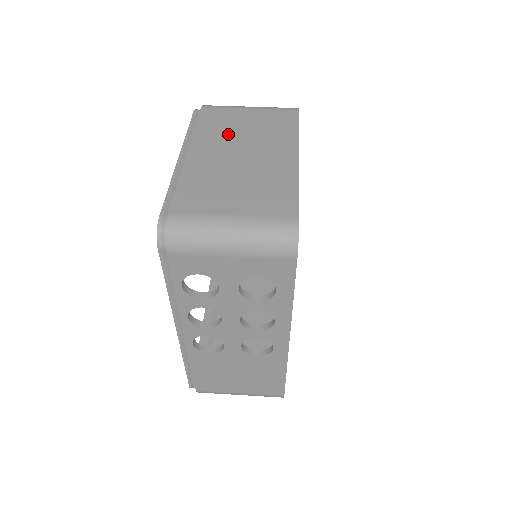
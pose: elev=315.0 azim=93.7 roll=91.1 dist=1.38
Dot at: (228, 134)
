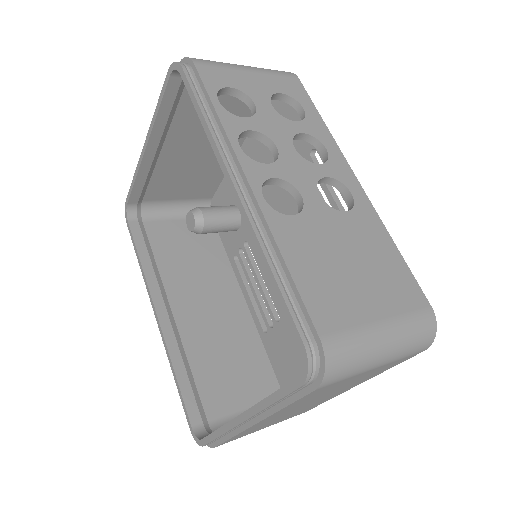
Dot at: occluded
